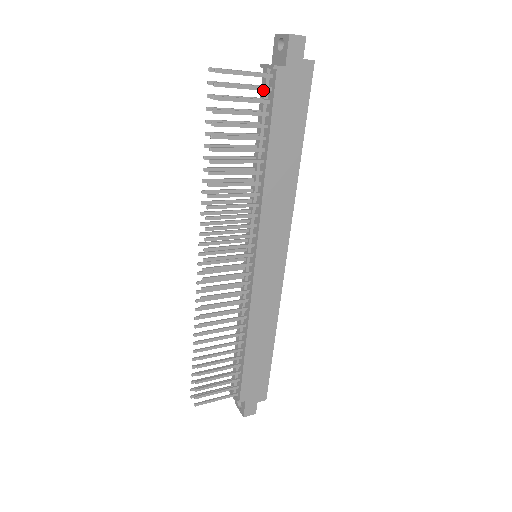
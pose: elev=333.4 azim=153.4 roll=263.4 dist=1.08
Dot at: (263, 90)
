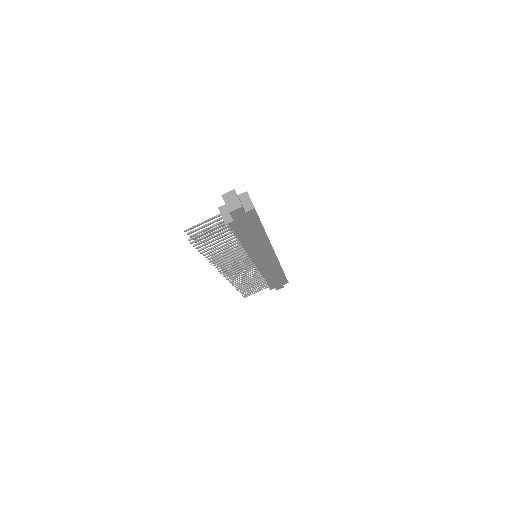
Dot at: occluded
